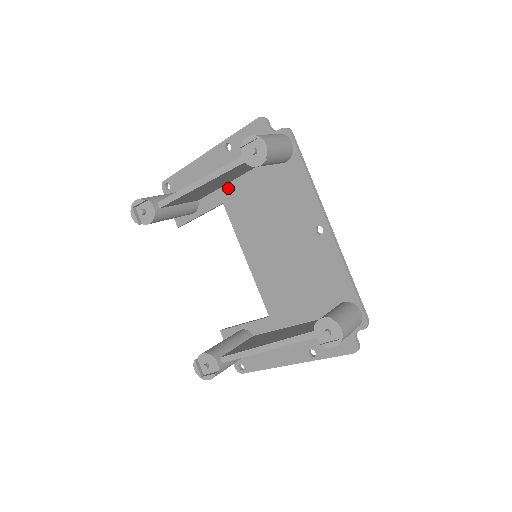
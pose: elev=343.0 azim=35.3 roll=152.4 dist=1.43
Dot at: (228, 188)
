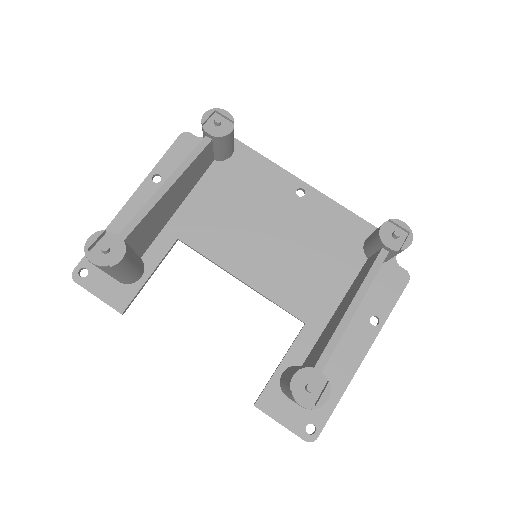
Dot at: (177, 218)
